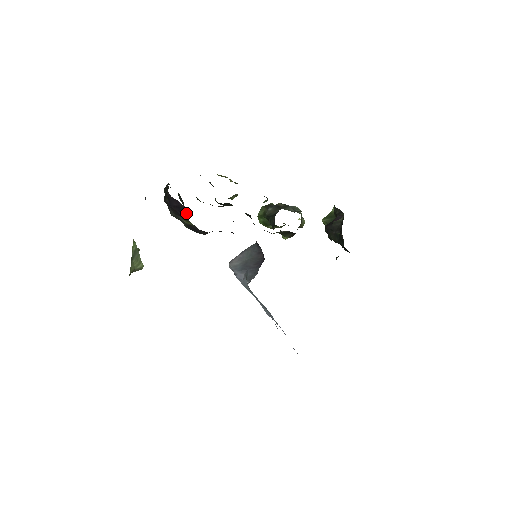
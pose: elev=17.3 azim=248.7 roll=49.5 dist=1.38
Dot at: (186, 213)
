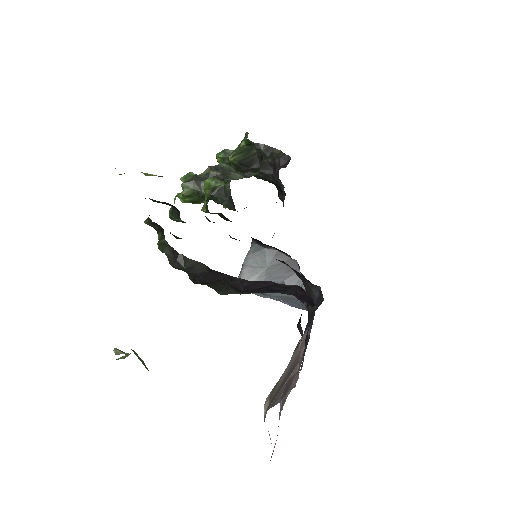
Dot at: (286, 290)
